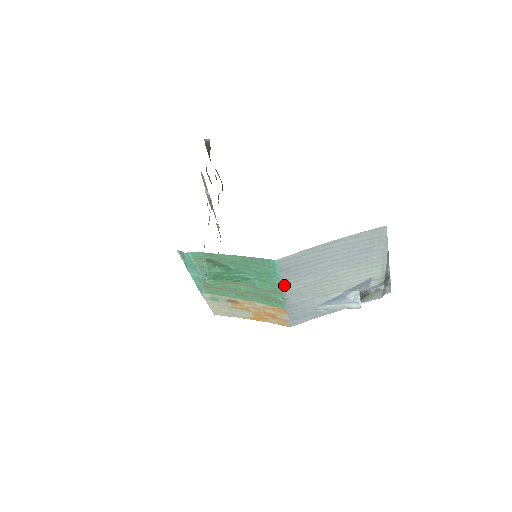
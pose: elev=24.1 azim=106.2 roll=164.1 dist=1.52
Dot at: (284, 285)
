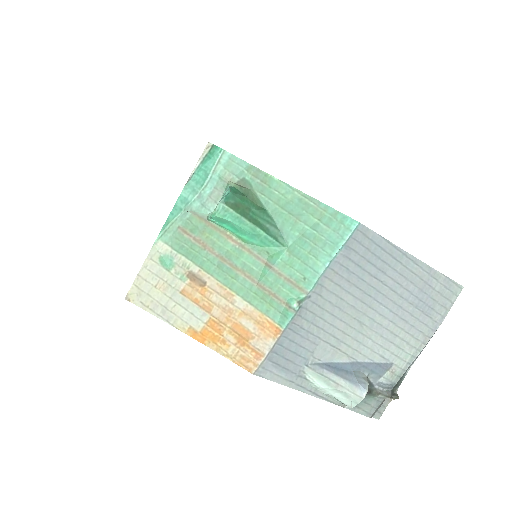
Dot at: (323, 277)
